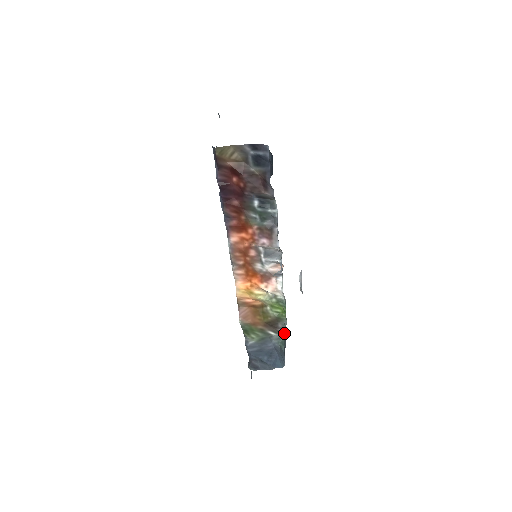
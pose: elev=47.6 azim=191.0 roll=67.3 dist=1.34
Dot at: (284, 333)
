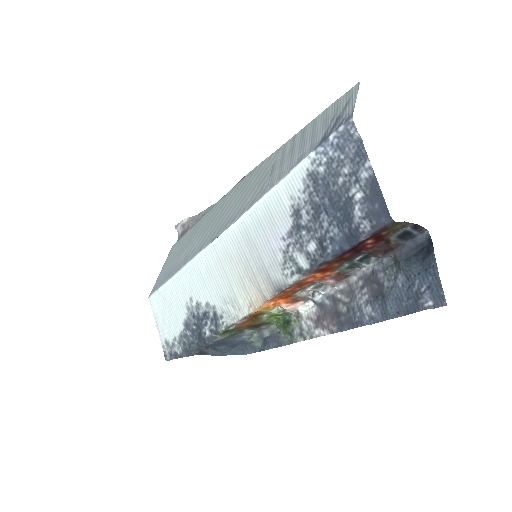
Dot at: (260, 331)
